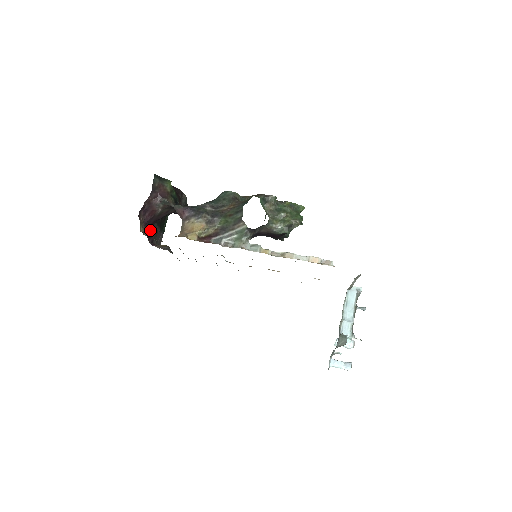
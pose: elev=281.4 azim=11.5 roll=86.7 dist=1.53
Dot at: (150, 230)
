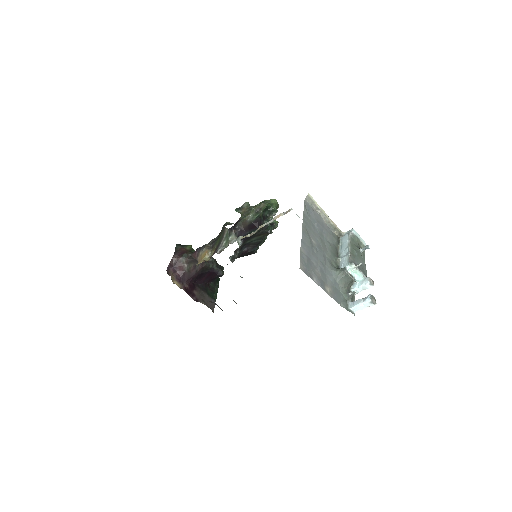
Dot at: (190, 289)
